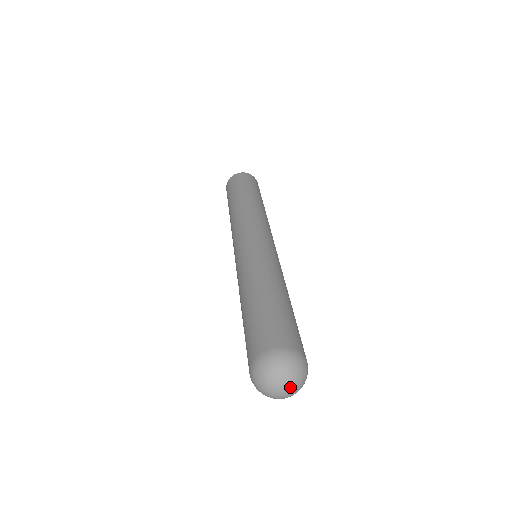
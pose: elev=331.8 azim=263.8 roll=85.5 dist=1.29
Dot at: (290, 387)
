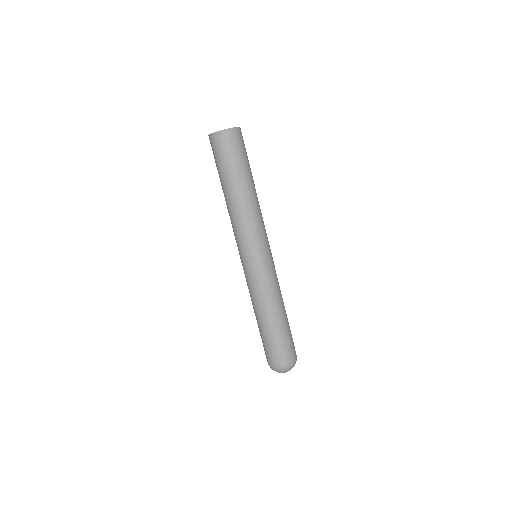
Dot at: occluded
